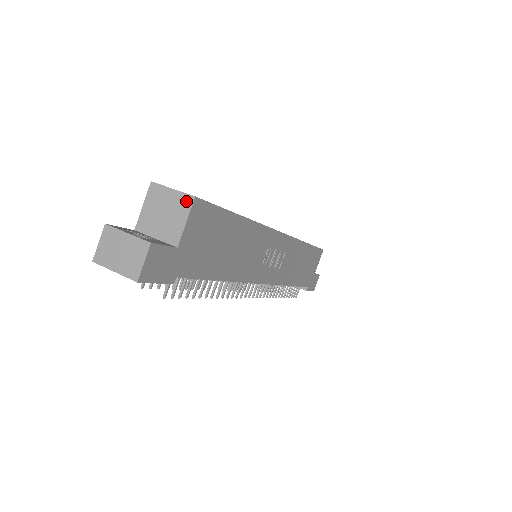
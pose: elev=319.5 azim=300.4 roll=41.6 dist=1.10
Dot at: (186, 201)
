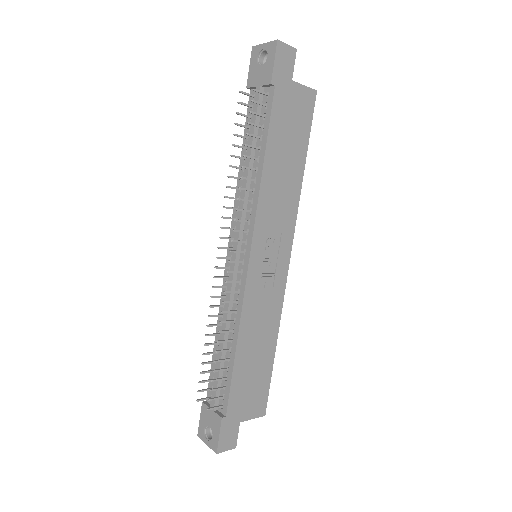
Dot at: (310, 90)
